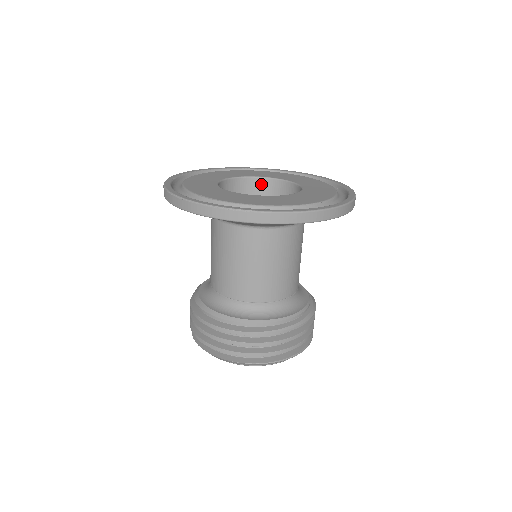
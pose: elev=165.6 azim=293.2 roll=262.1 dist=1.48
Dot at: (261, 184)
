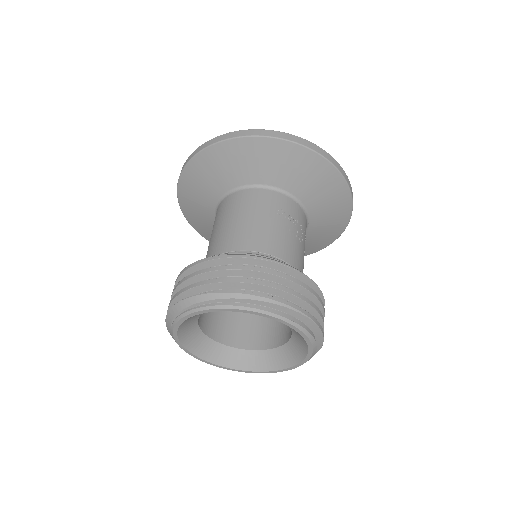
Dot at: occluded
